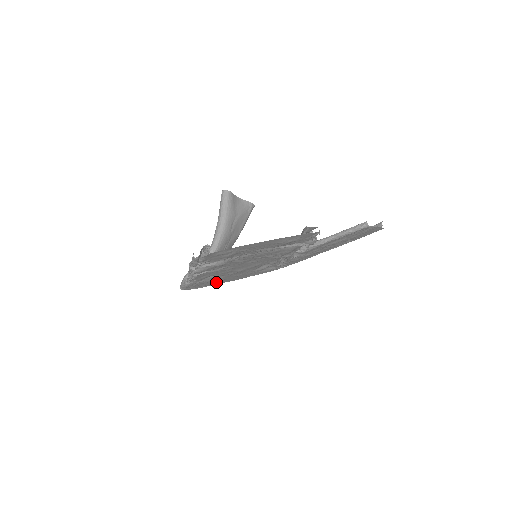
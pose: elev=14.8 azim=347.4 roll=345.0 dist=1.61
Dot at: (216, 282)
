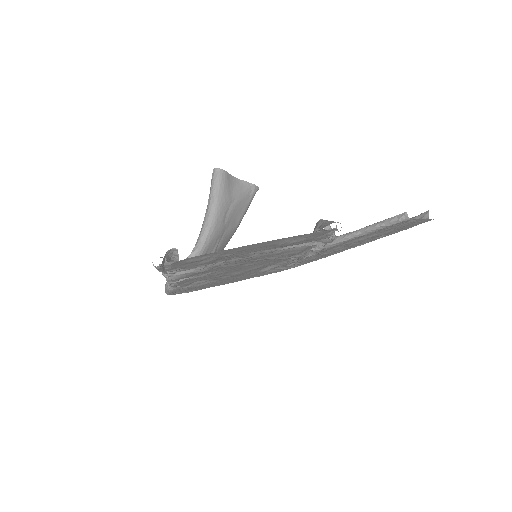
Dot at: (211, 285)
